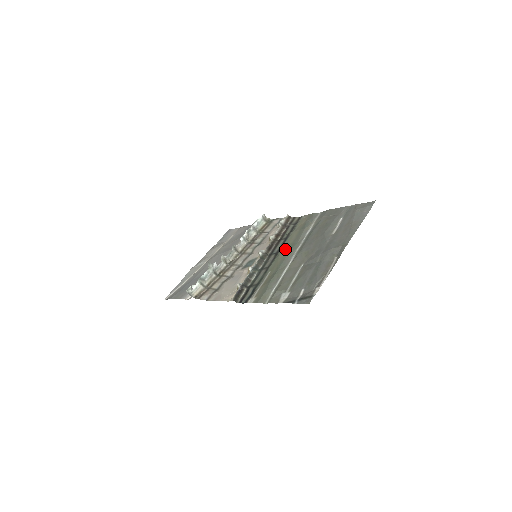
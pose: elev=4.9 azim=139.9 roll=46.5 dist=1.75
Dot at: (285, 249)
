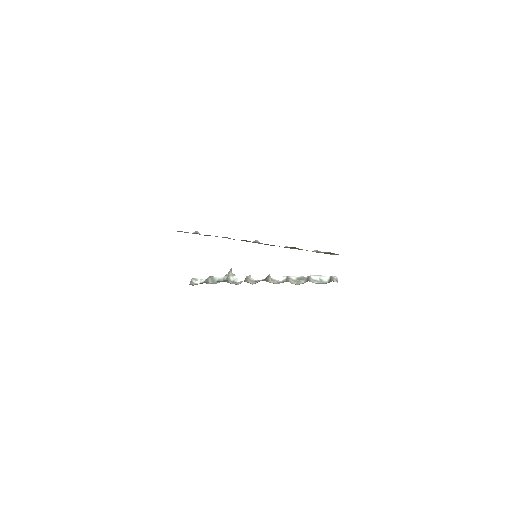
Dot at: occluded
